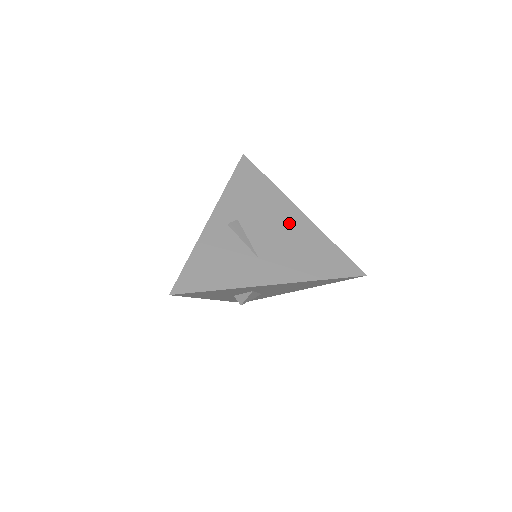
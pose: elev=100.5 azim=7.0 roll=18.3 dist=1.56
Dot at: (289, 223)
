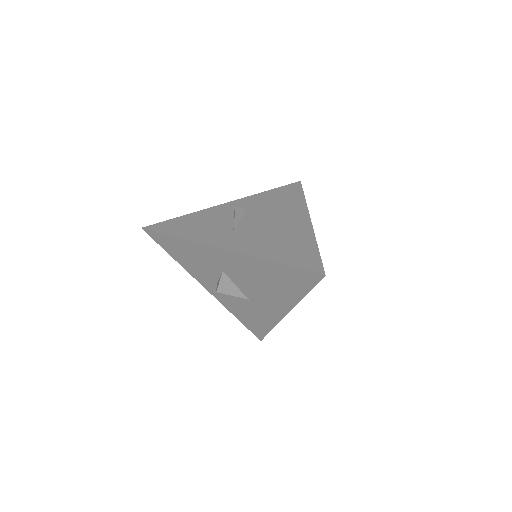
Dot at: (289, 222)
